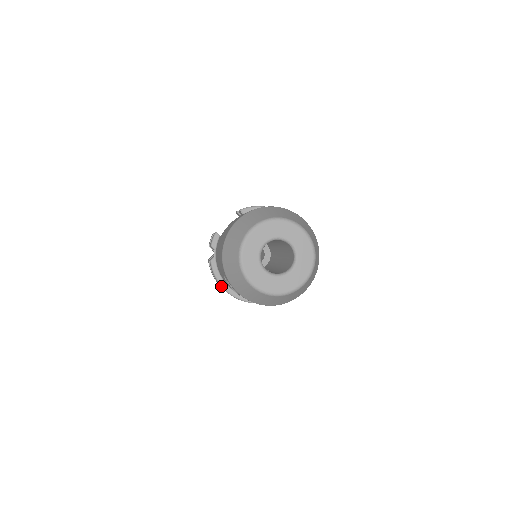
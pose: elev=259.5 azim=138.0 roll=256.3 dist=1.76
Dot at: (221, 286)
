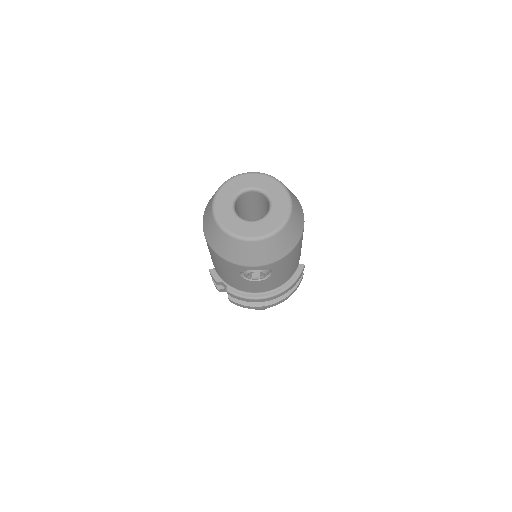
Dot at: (255, 299)
